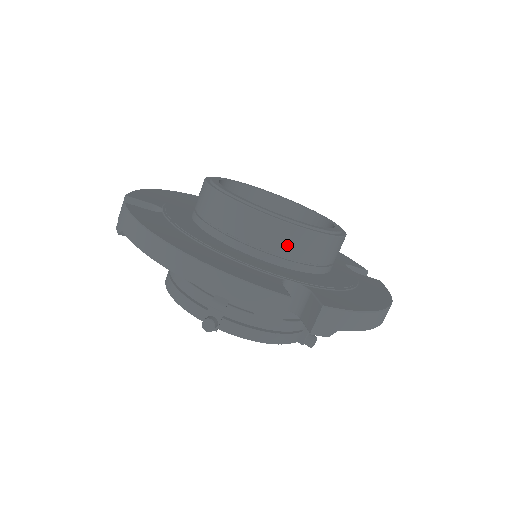
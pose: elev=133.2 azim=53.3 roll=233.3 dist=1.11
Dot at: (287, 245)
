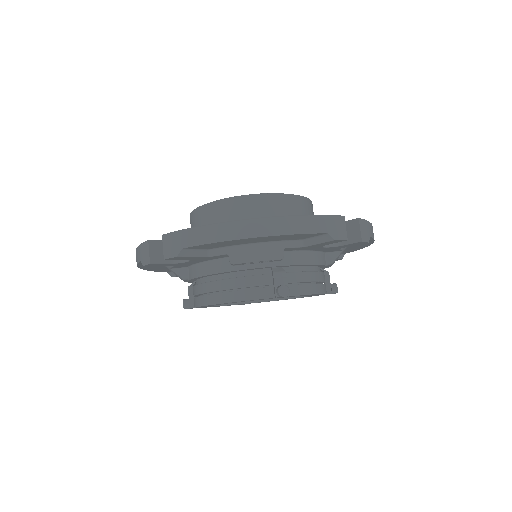
Dot at: (297, 211)
